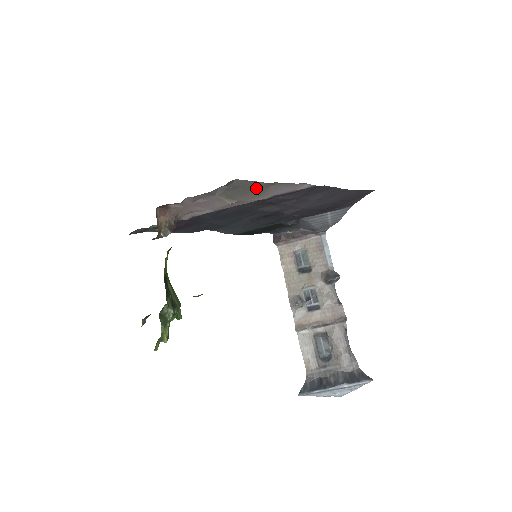
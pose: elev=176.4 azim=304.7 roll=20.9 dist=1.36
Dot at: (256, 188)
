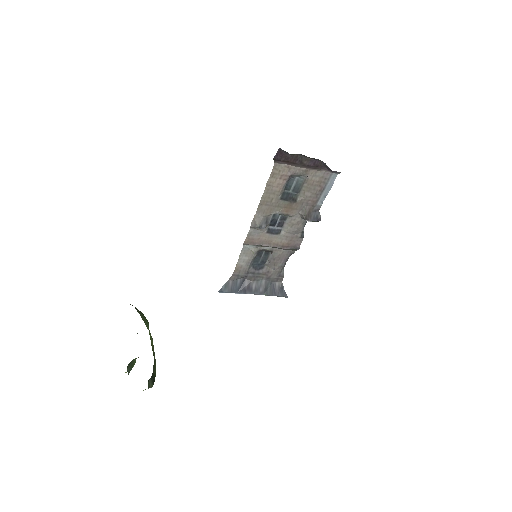
Dot at: occluded
